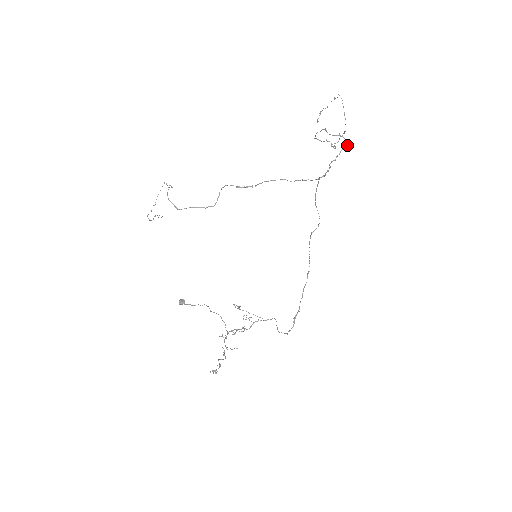
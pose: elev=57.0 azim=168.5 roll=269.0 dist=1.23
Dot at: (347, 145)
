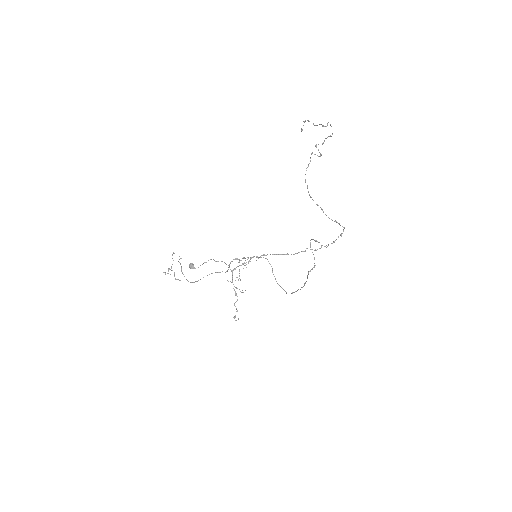
Dot at: (343, 230)
